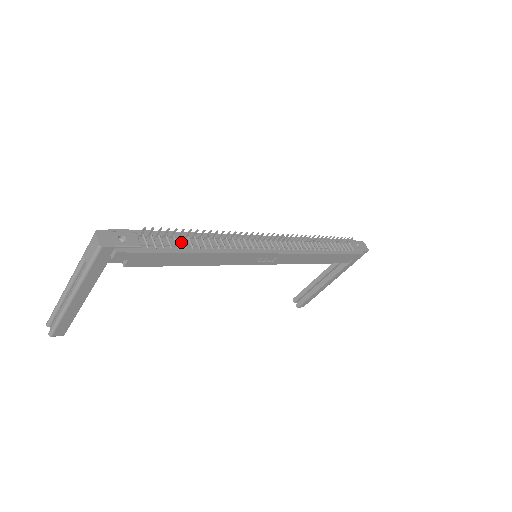
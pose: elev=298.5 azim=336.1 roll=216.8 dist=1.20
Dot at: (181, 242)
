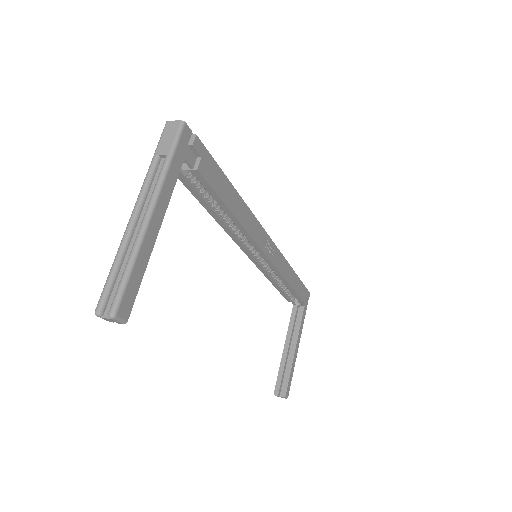
Dot at: occluded
